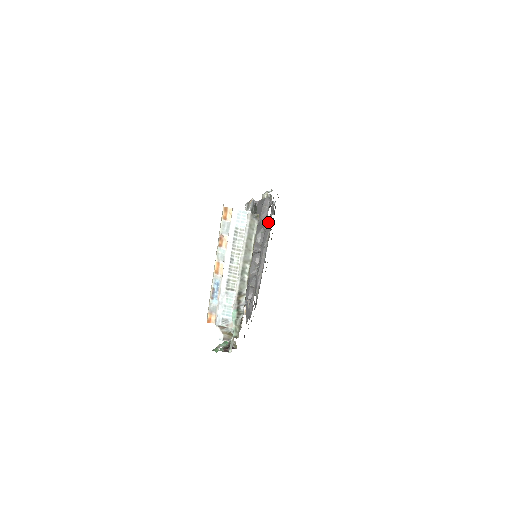
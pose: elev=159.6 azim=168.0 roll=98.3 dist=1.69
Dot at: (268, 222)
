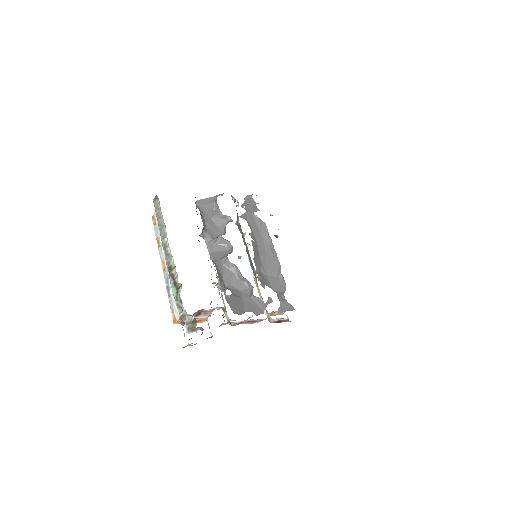
Dot at: (256, 221)
